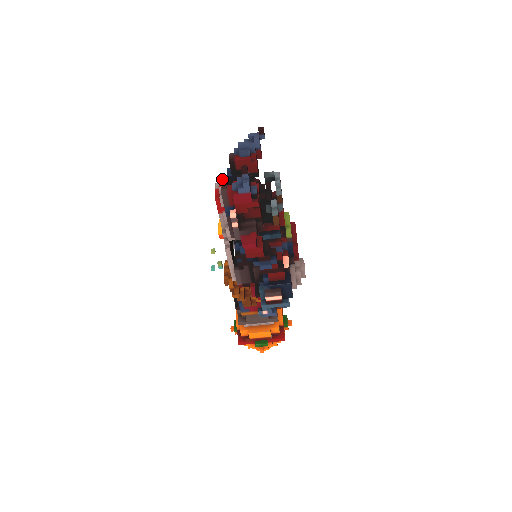
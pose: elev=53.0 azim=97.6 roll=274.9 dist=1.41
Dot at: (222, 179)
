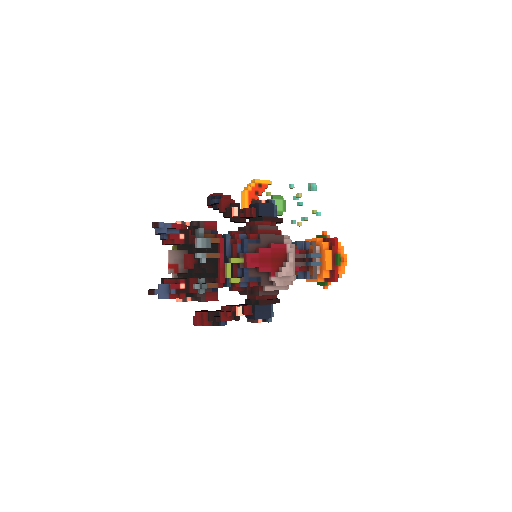
Dot at: (168, 258)
